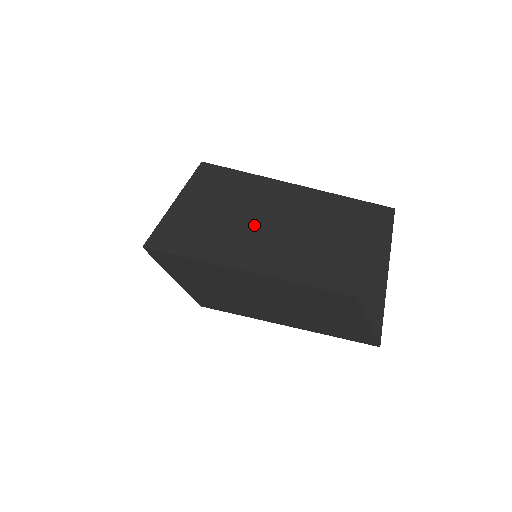
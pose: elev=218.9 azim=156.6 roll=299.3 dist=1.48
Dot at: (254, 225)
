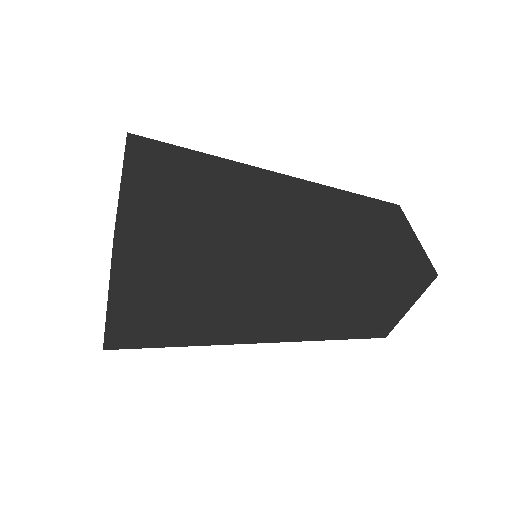
Dot at: (281, 213)
